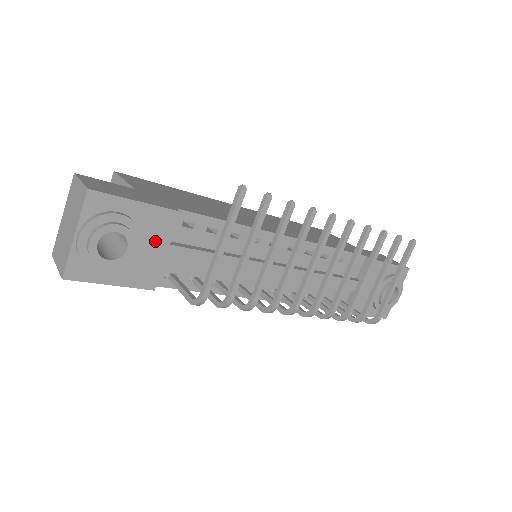
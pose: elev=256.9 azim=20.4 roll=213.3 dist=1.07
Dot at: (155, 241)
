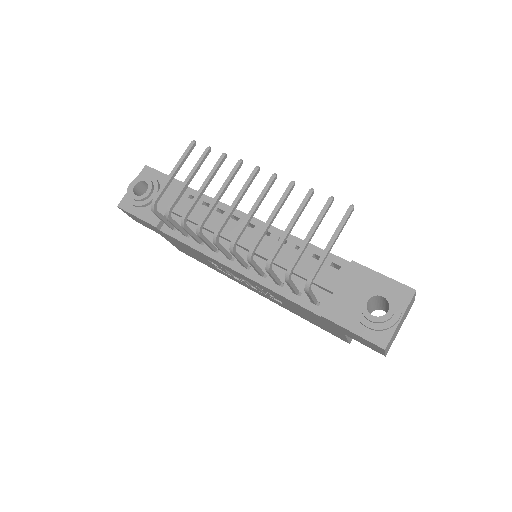
Dot at: (166, 197)
